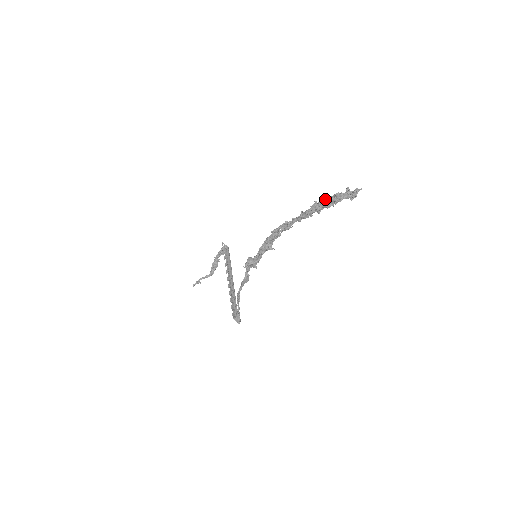
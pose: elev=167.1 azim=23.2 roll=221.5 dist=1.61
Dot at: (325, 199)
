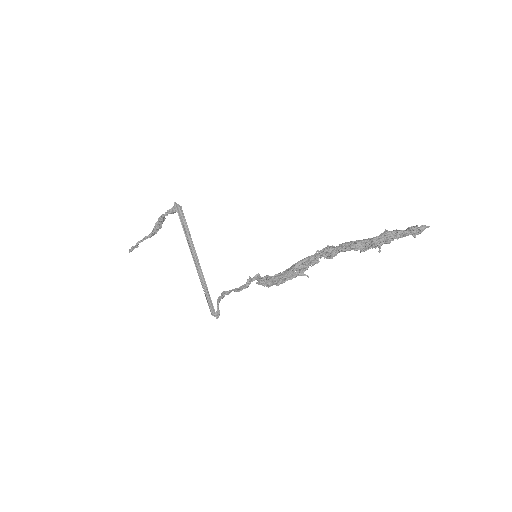
Dot at: (388, 234)
